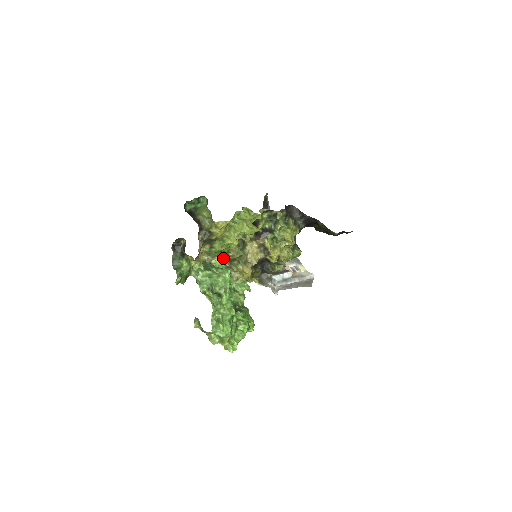
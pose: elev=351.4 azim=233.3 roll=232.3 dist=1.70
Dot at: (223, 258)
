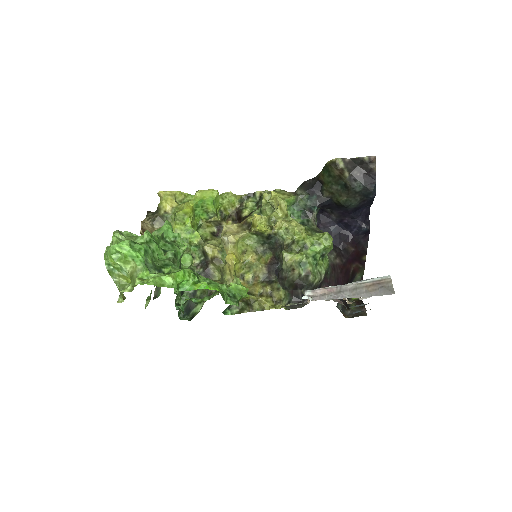
Dot at: (208, 268)
